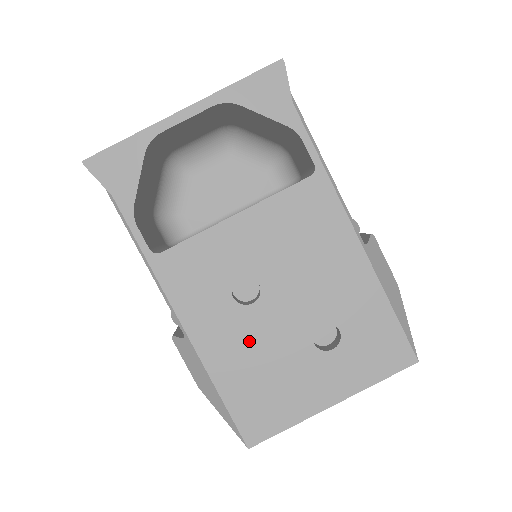
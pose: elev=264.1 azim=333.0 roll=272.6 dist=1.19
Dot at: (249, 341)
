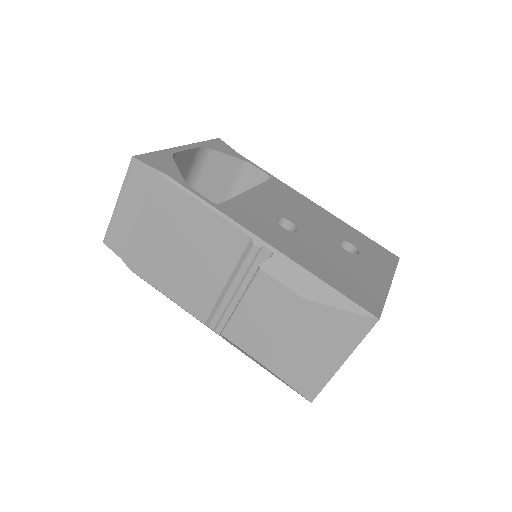
Dot at: (314, 251)
